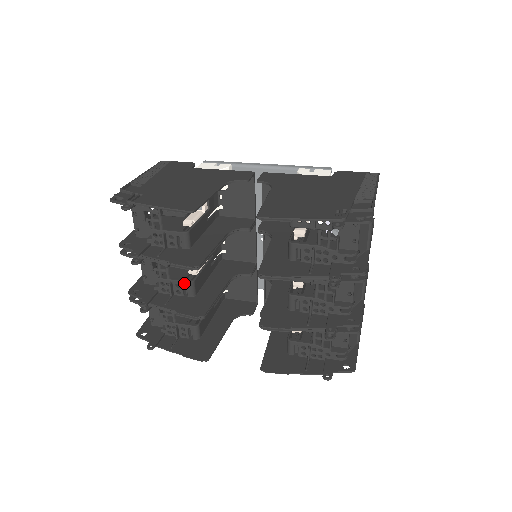
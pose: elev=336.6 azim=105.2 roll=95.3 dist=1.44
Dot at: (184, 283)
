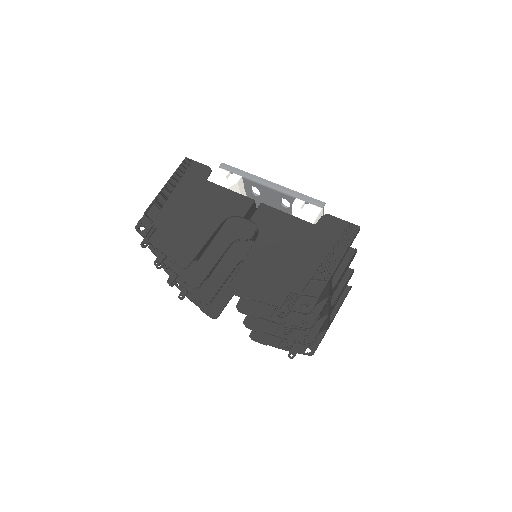
Dot at: occluded
